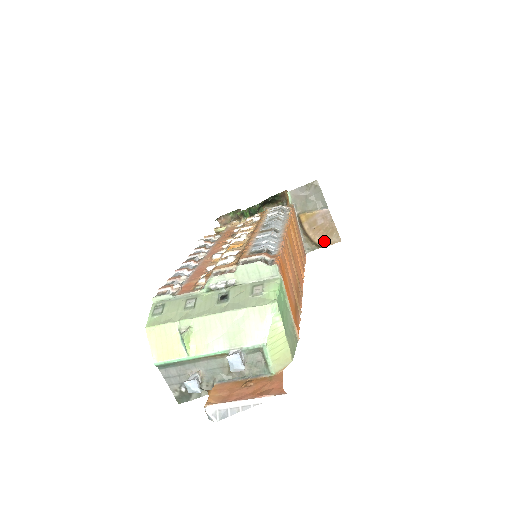
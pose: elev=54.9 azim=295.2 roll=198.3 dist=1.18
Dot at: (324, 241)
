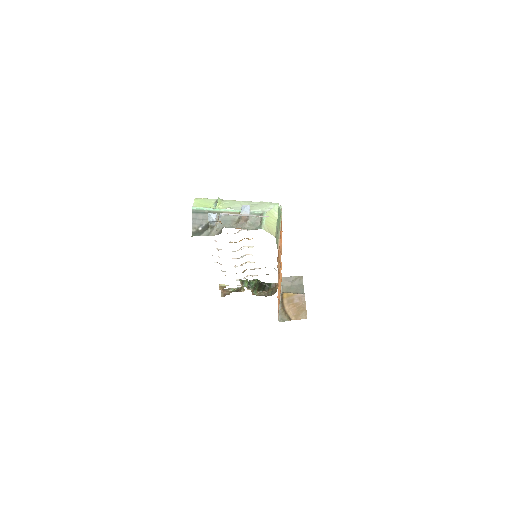
Dot at: (295, 315)
